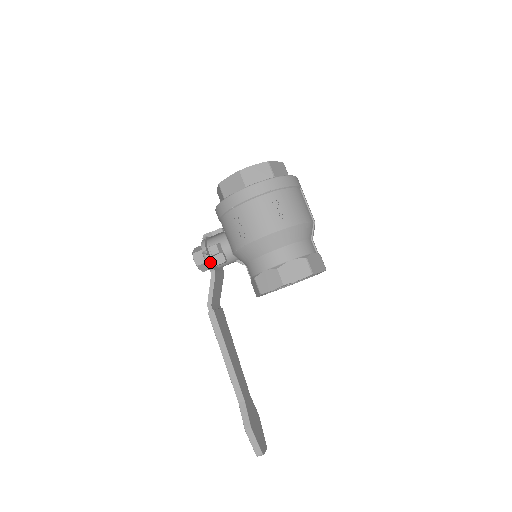
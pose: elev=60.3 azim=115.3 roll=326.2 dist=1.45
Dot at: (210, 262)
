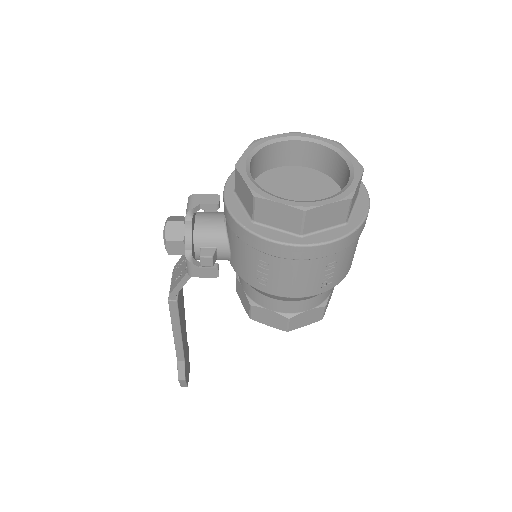
Dot at: (195, 272)
